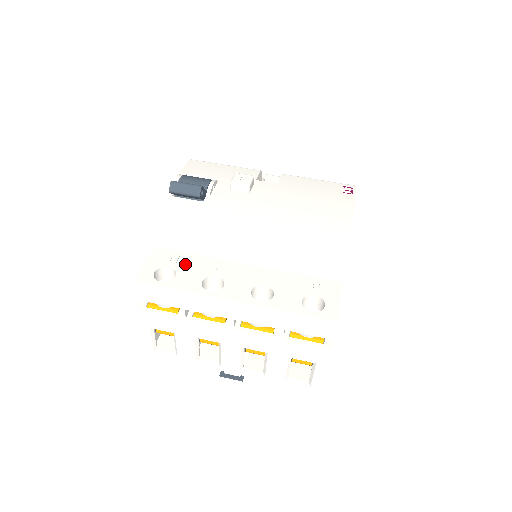
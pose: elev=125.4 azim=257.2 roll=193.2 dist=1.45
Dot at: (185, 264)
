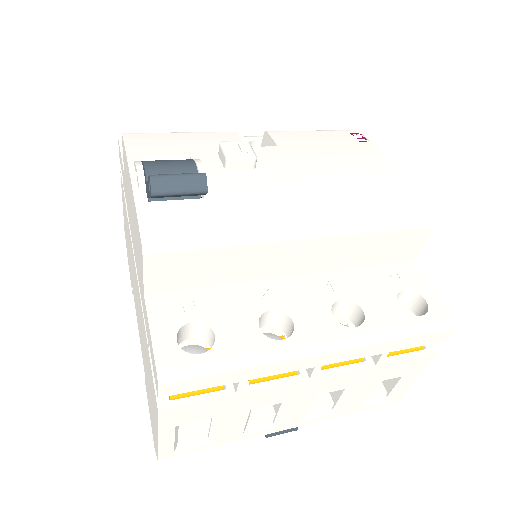
Dot at: (213, 308)
